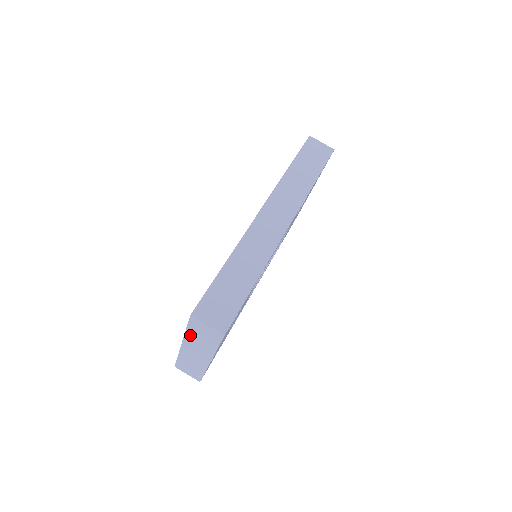
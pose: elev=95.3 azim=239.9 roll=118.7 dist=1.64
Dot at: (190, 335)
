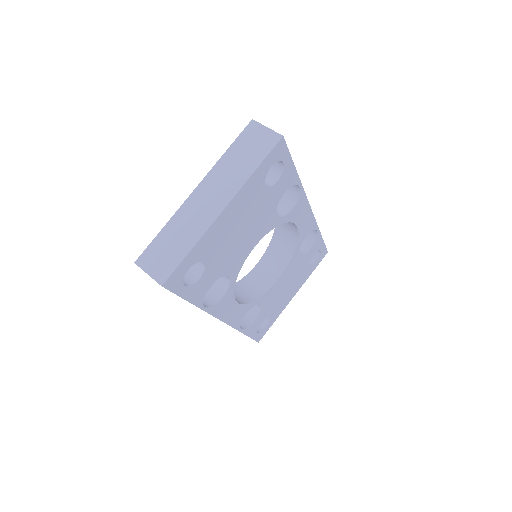
Dot at: (226, 159)
